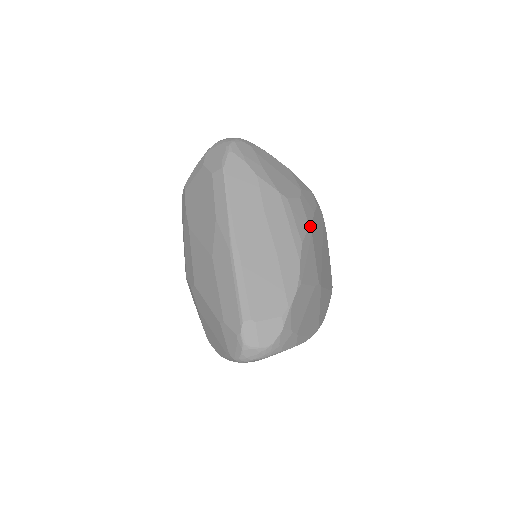
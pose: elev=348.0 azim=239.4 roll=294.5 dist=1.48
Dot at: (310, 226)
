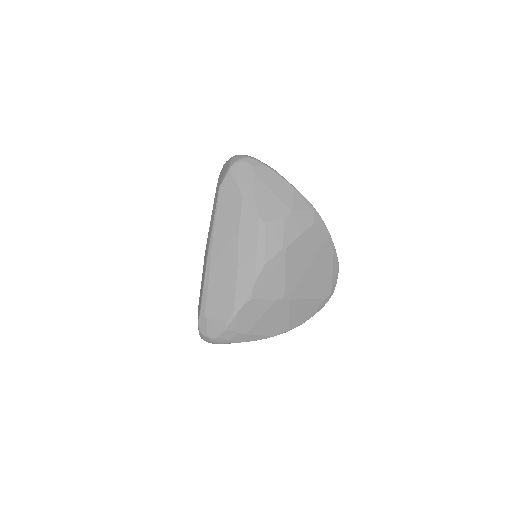
Dot at: (284, 248)
